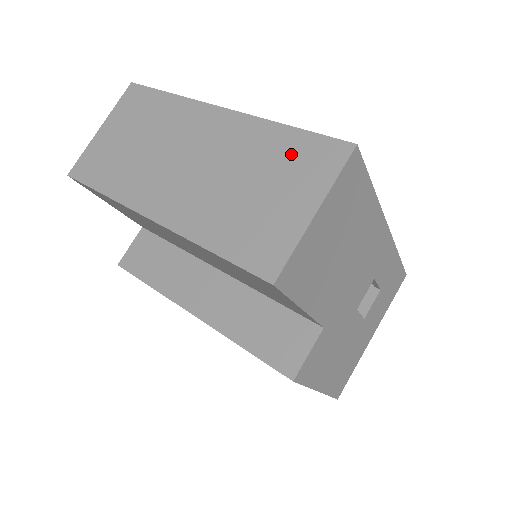
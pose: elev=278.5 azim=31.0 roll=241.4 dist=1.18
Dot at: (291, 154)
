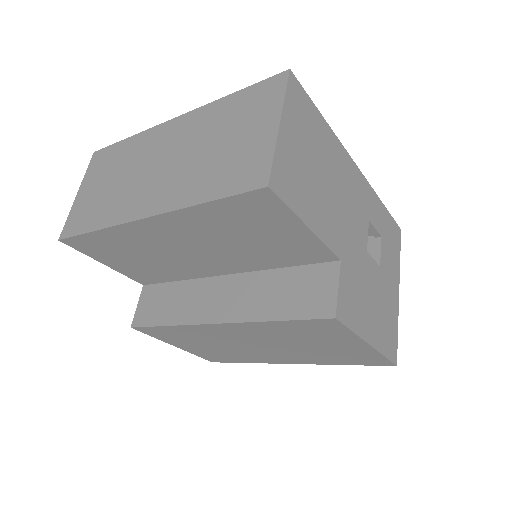
Dot at: (241, 106)
